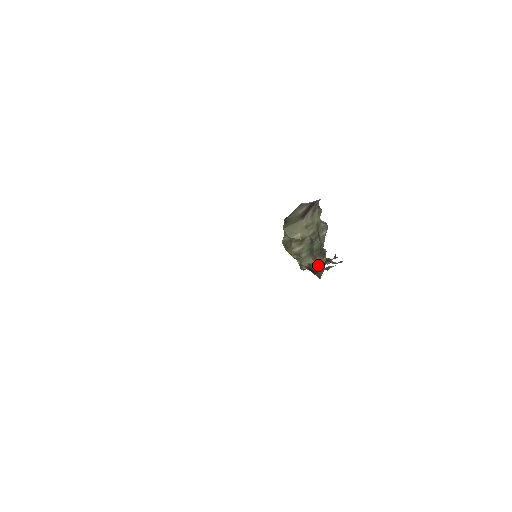
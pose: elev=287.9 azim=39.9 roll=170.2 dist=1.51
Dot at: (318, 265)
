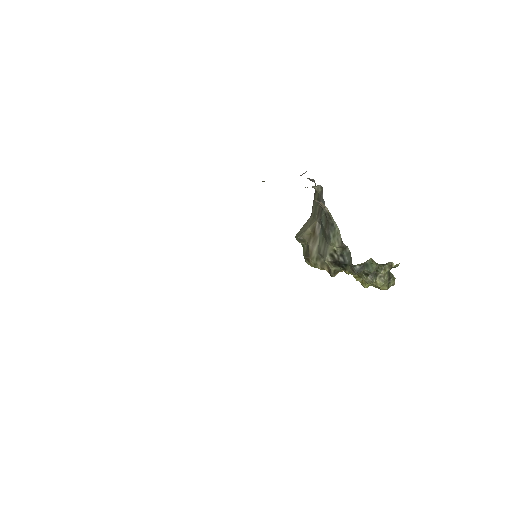
Dot at: (339, 249)
